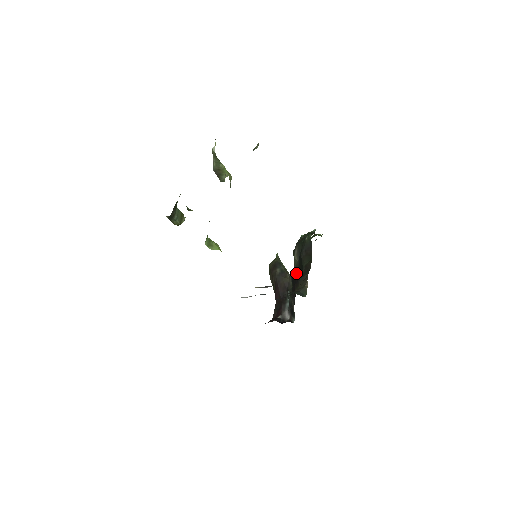
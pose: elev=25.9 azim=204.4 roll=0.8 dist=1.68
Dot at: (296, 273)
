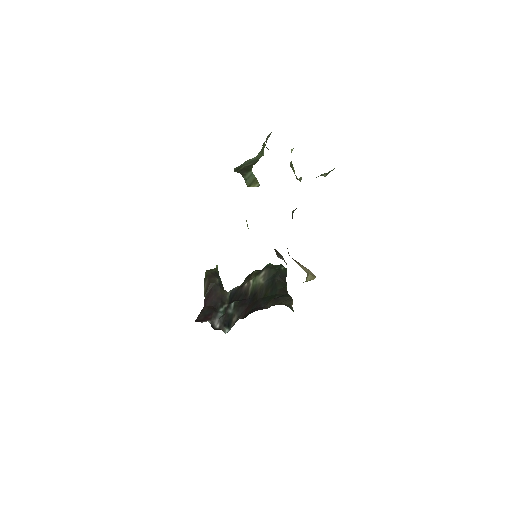
Dot at: (249, 291)
